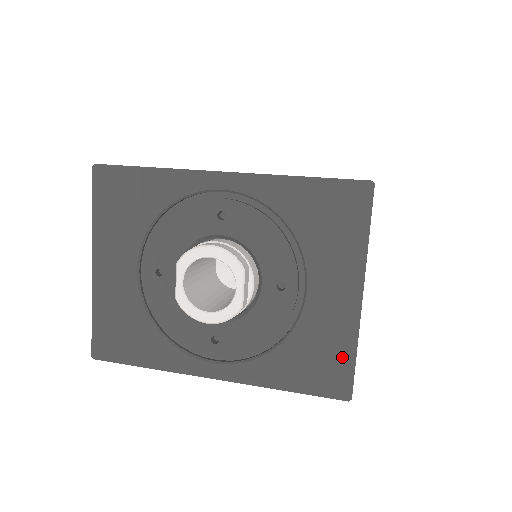
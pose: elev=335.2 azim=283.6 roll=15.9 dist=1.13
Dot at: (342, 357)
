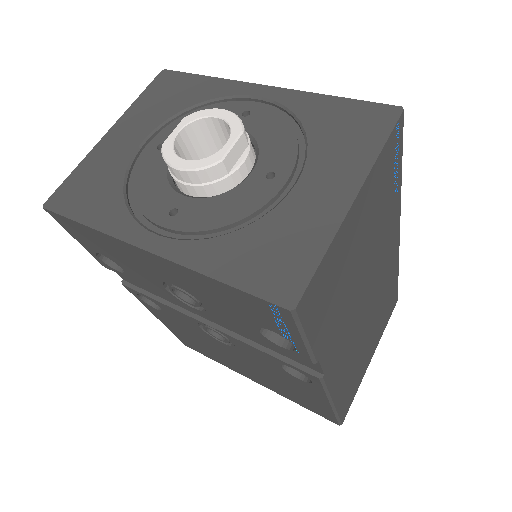
Dot at: (305, 256)
